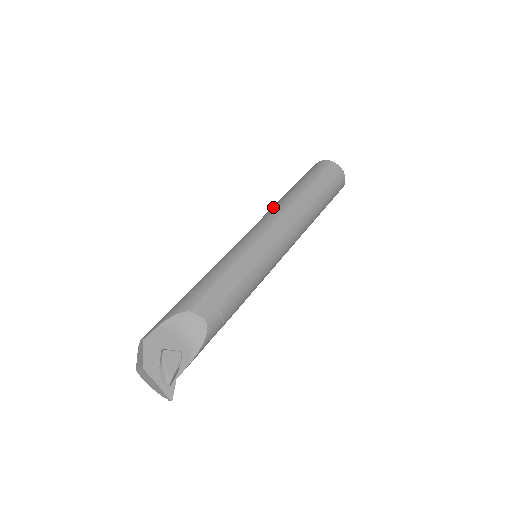
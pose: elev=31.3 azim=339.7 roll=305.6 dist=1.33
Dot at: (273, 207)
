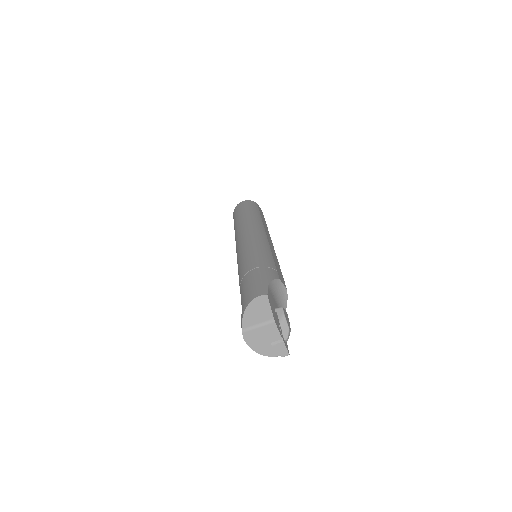
Dot at: (250, 221)
